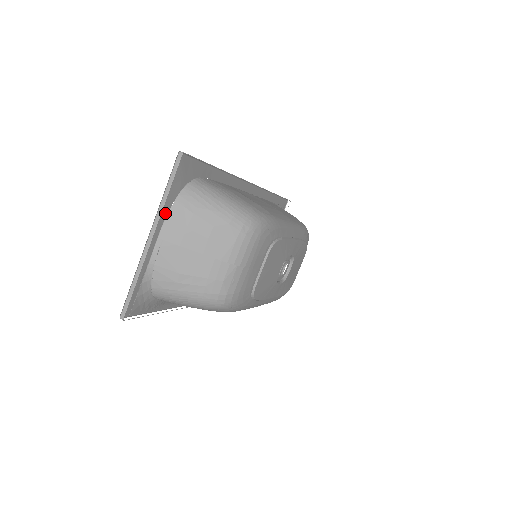
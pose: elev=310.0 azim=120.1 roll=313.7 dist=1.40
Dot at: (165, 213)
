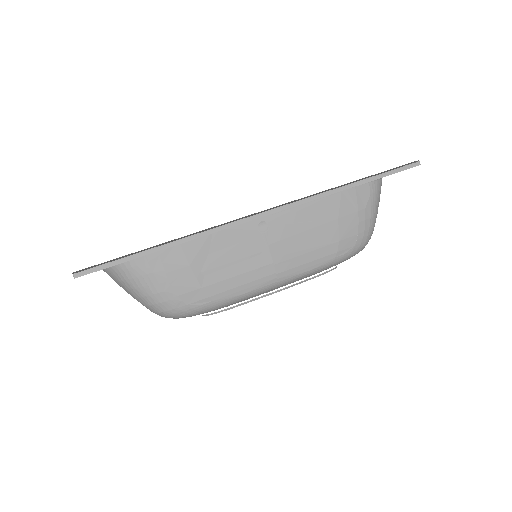
Dot at: occluded
